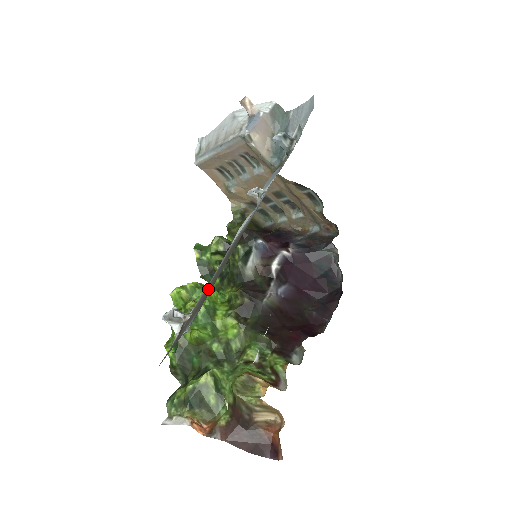
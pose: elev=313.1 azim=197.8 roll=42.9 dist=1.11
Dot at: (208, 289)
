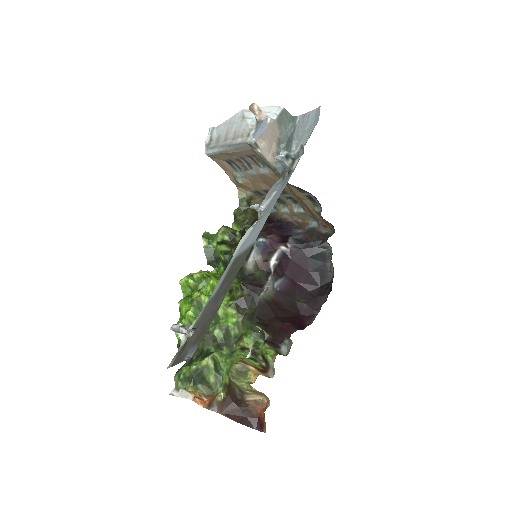
Dot at: (208, 314)
